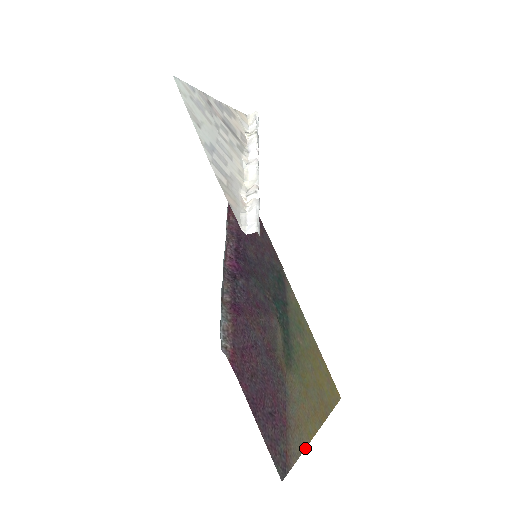
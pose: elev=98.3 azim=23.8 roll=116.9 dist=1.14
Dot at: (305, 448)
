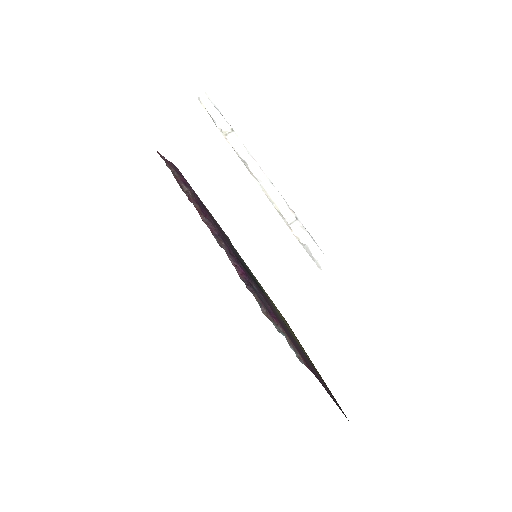
Dot at: occluded
